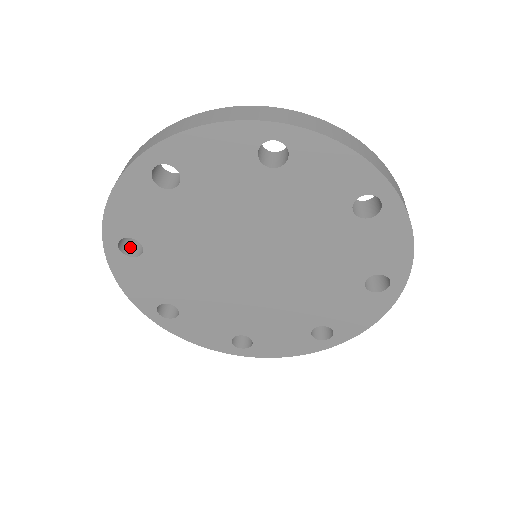
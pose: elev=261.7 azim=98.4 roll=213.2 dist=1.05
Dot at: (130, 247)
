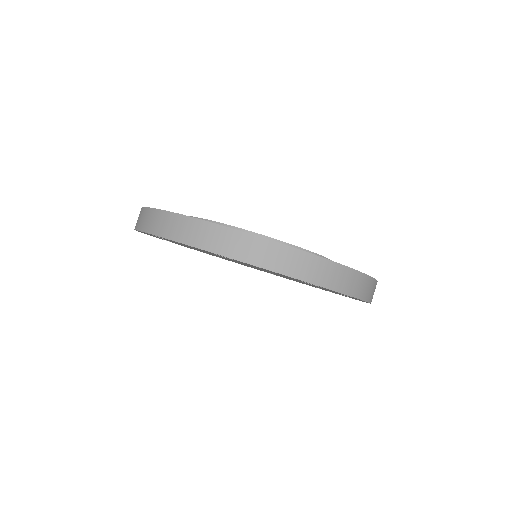
Dot at: occluded
